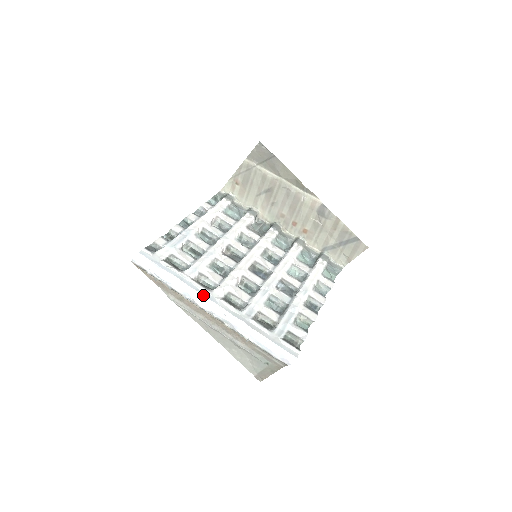
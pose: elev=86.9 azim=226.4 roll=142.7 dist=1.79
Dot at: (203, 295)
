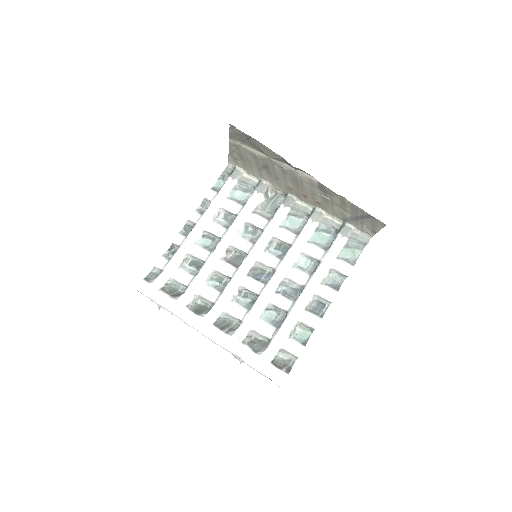
Dot at: (195, 324)
